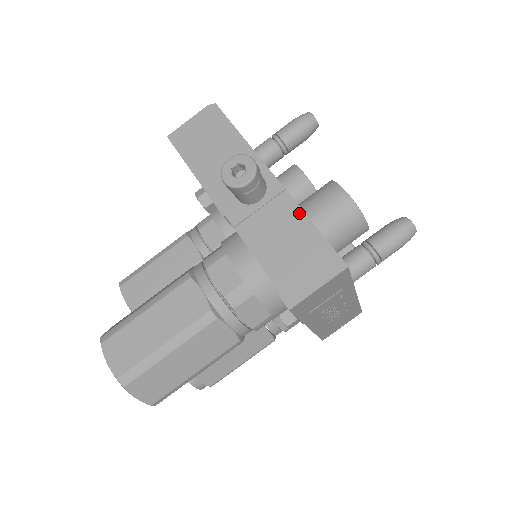
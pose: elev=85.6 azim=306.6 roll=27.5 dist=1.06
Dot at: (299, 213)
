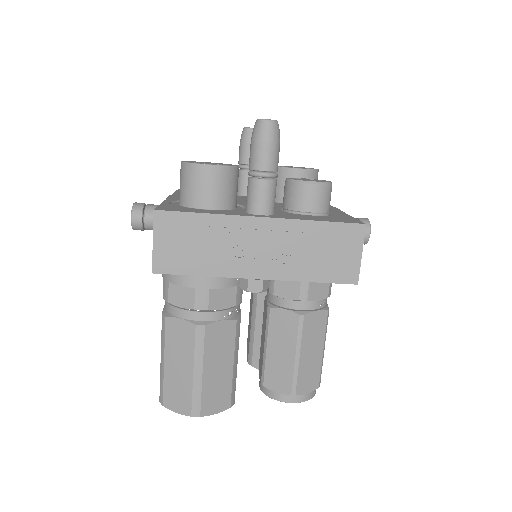
Dot at: occluded
